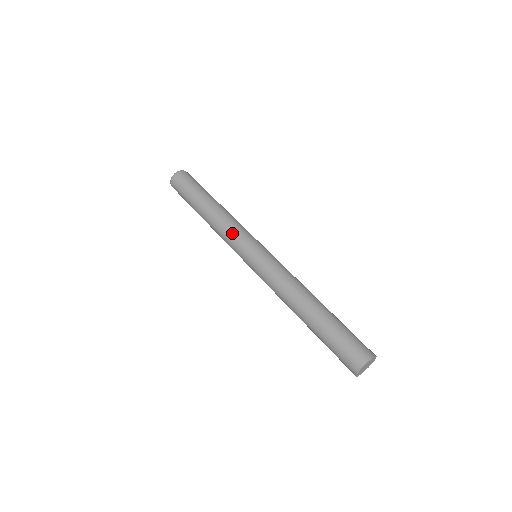
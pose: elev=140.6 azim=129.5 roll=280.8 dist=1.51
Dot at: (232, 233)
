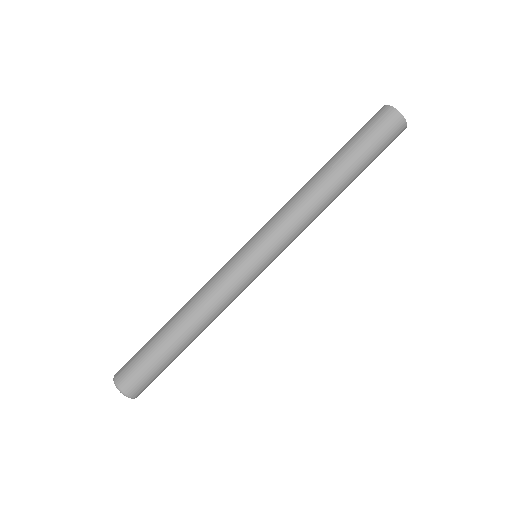
Dot at: (217, 277)
